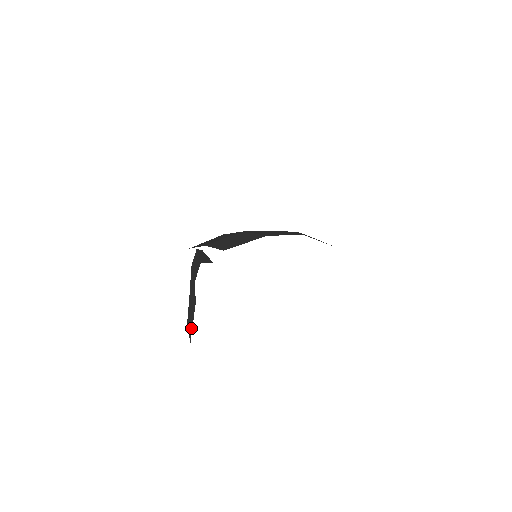
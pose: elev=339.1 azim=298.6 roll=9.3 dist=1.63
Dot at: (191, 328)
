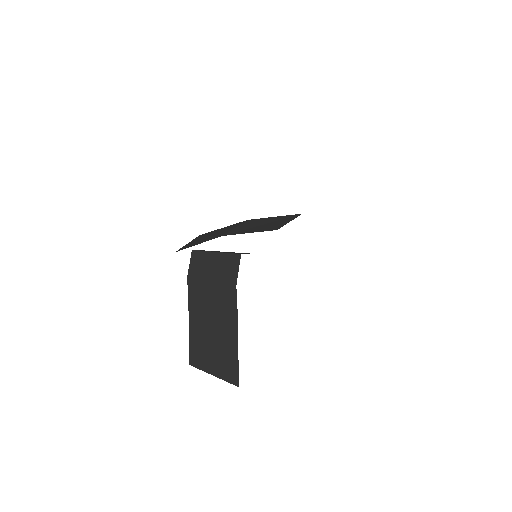
Dot at: (232, 362)
